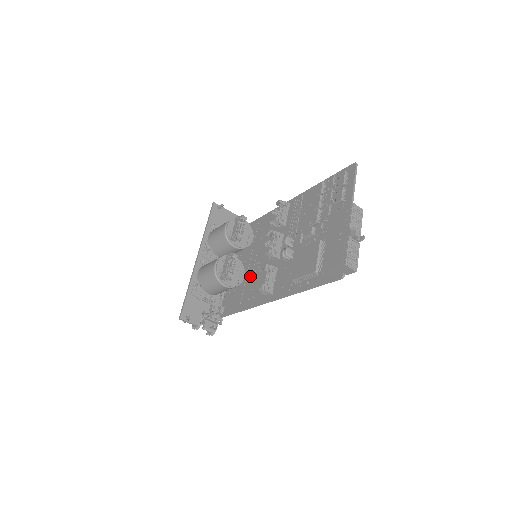
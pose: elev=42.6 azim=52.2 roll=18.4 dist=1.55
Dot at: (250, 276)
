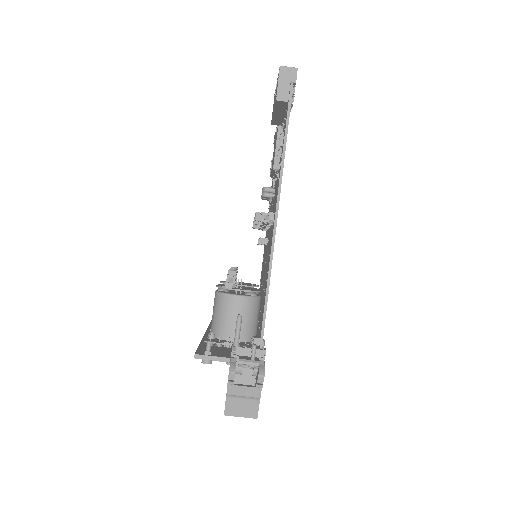
Dot at: (264, 278)
